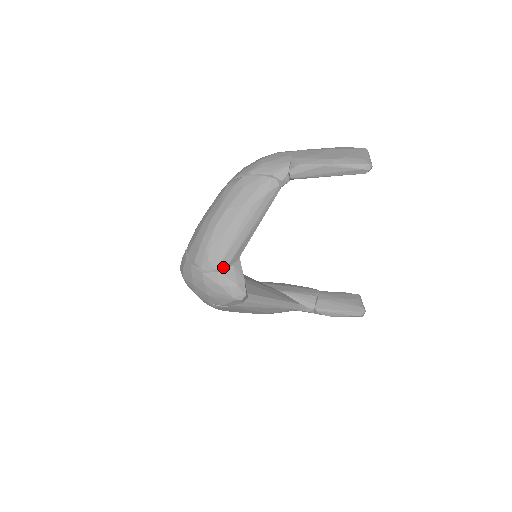
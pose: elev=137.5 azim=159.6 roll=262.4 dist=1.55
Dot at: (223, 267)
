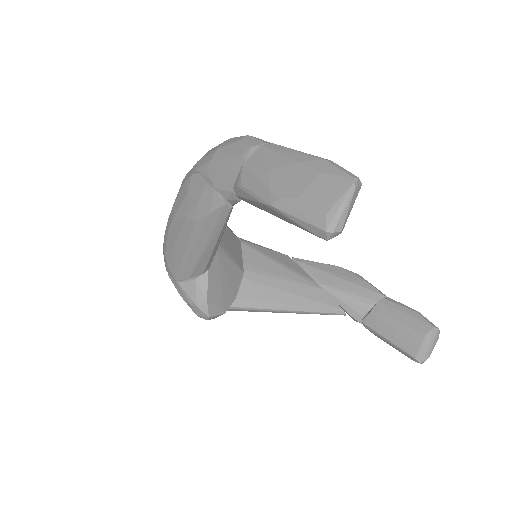
Dot at: (183, 279)
